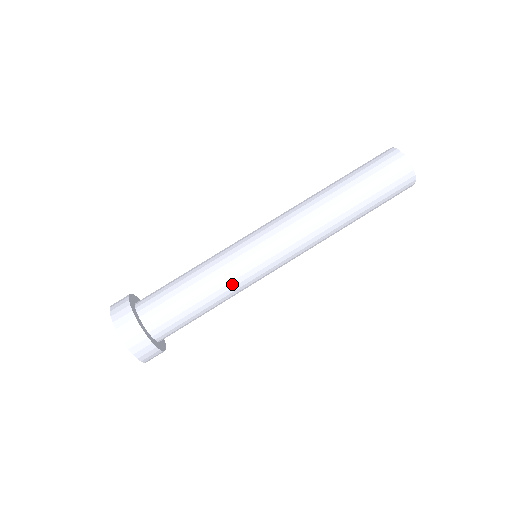
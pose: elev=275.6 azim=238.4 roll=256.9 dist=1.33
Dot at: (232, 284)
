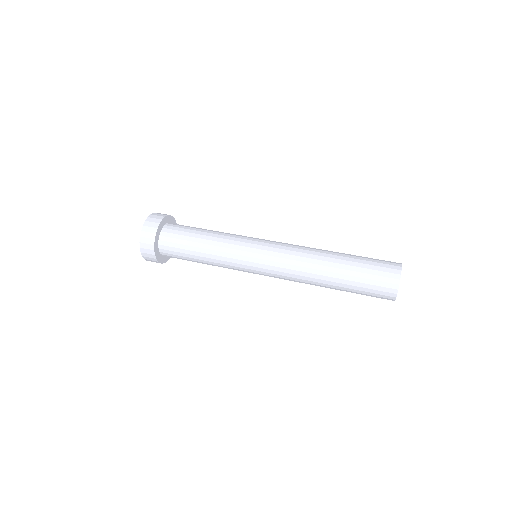
Dot at: (225, 254)
